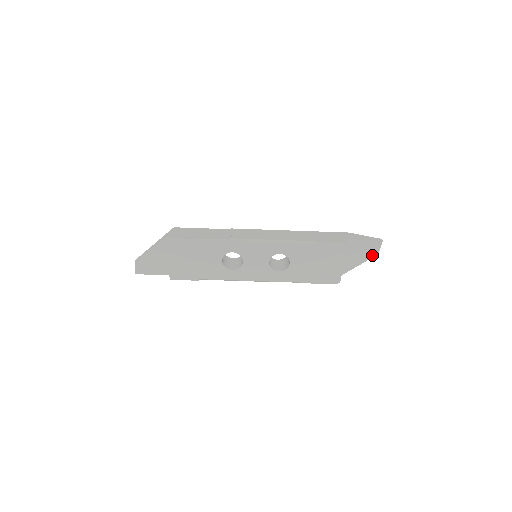
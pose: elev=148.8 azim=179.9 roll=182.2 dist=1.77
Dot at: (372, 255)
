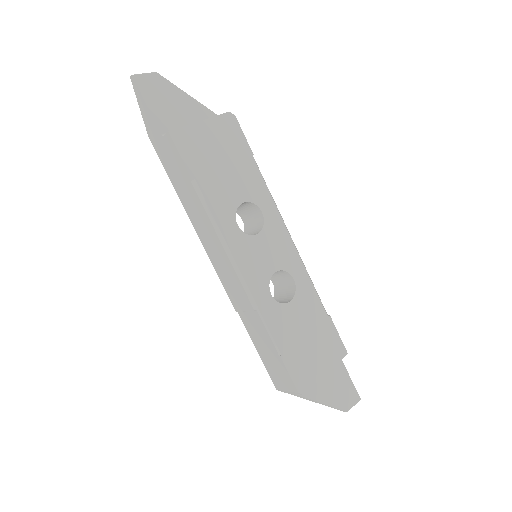
Dot at: (341, 406)
